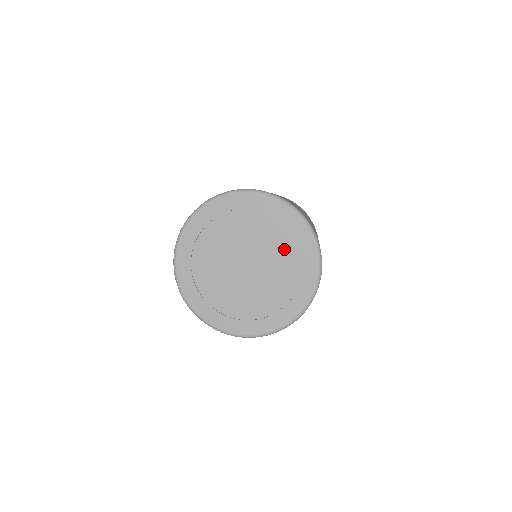
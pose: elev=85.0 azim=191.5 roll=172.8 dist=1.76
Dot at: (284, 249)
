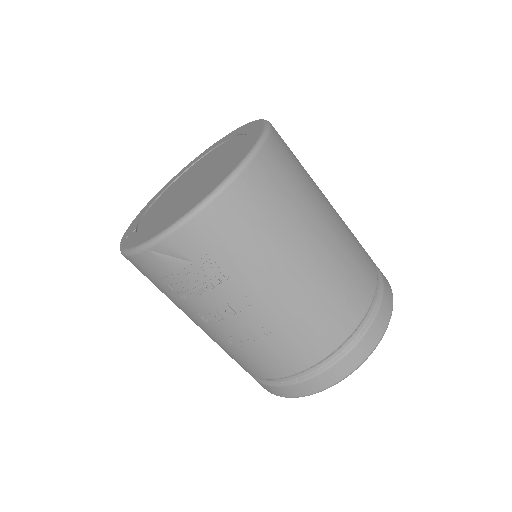
Dot at: (232, 152)
